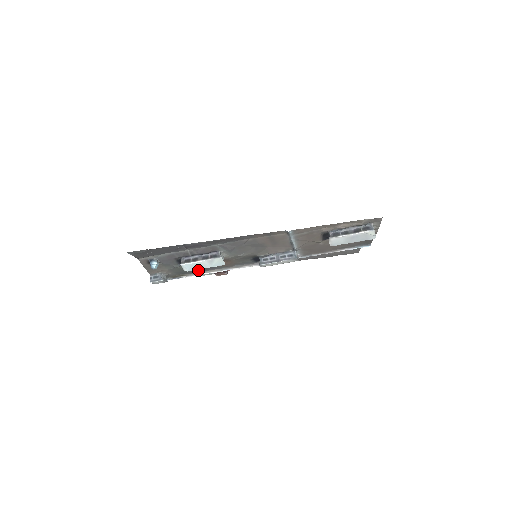
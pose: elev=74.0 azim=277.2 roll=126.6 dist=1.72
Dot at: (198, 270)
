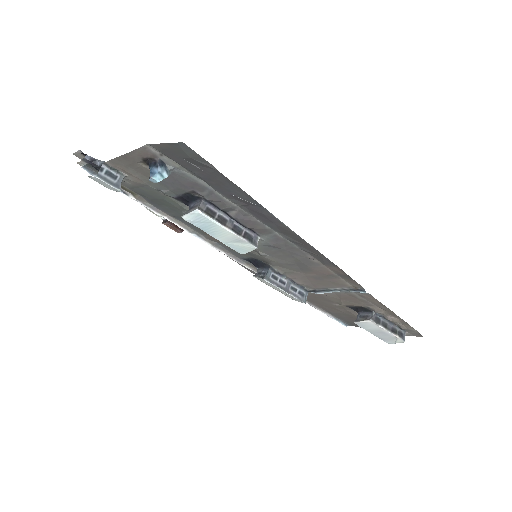
Dot at: (169, 210)
